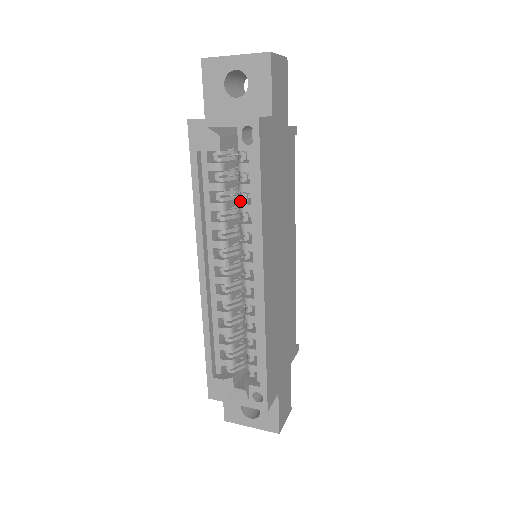
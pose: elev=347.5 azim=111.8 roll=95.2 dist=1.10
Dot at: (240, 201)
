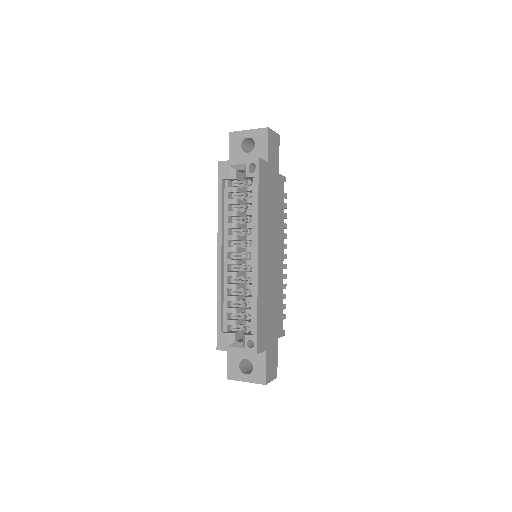
Dot at: occluded
